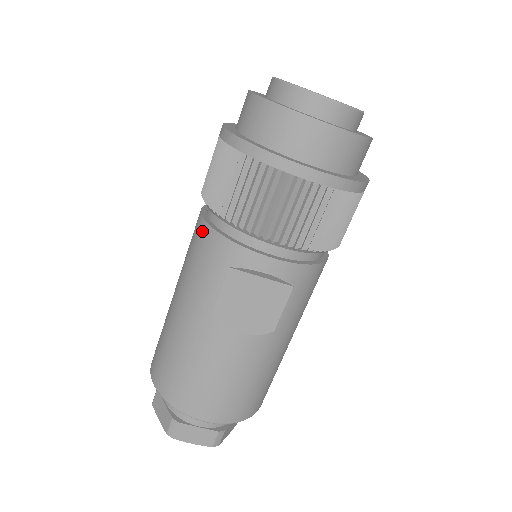
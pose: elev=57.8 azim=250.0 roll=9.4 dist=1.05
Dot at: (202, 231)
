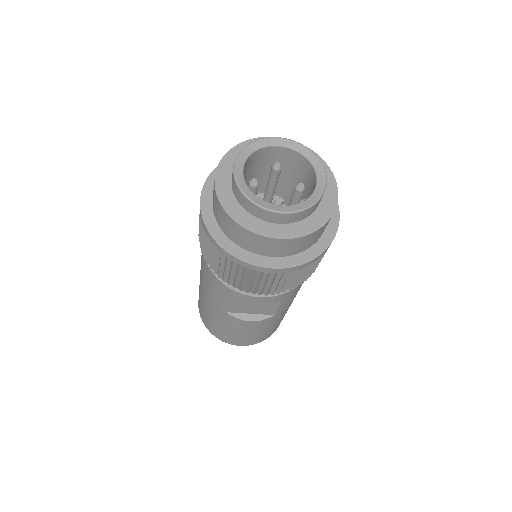
Dot at: (206, 266)
